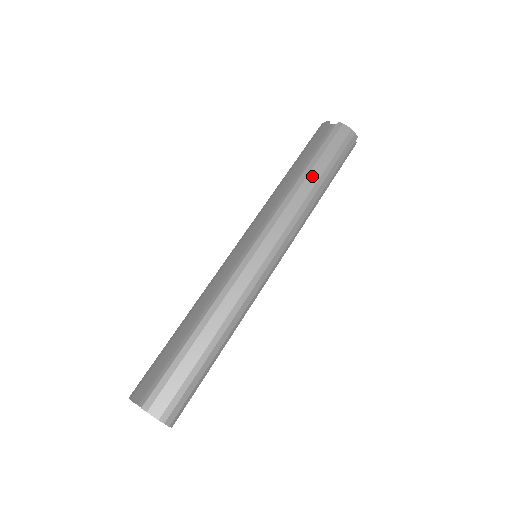
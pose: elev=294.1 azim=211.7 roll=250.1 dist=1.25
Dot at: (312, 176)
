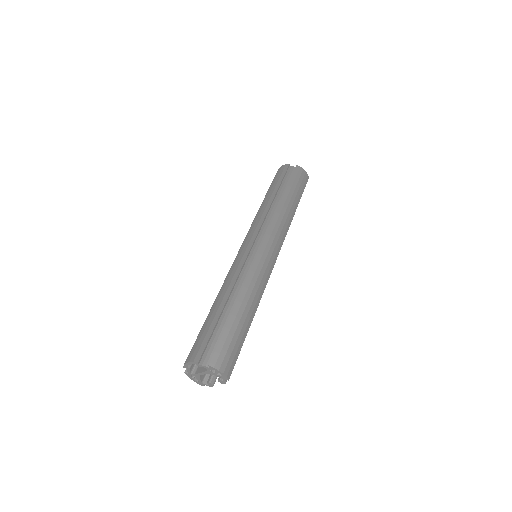
Dot at: (289, 200)
